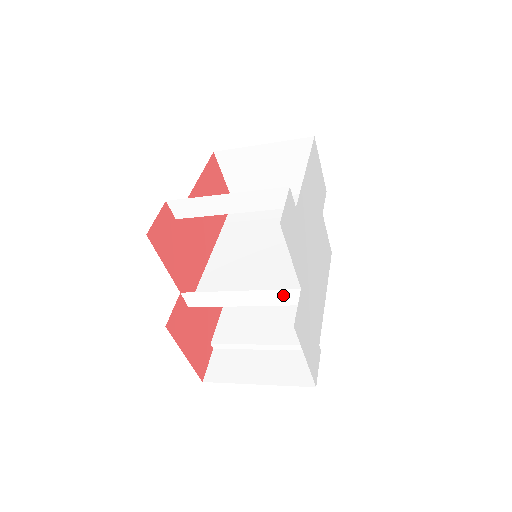
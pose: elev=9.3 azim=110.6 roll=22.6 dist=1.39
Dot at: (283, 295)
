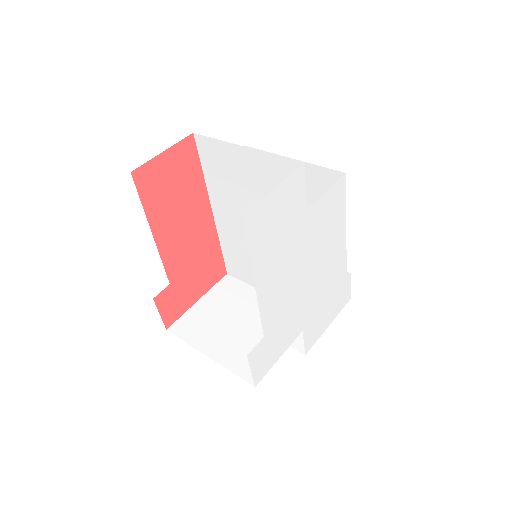
Dot at: occluded
